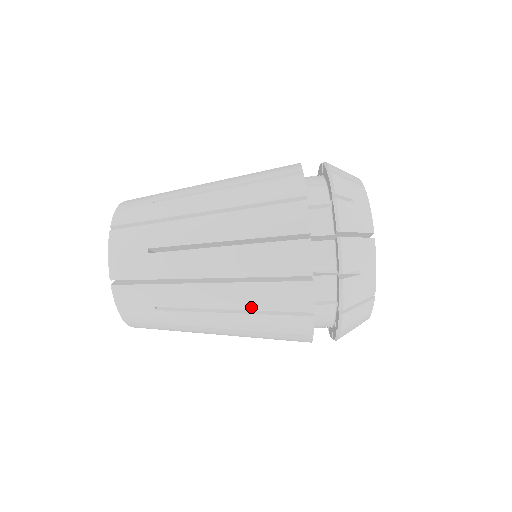
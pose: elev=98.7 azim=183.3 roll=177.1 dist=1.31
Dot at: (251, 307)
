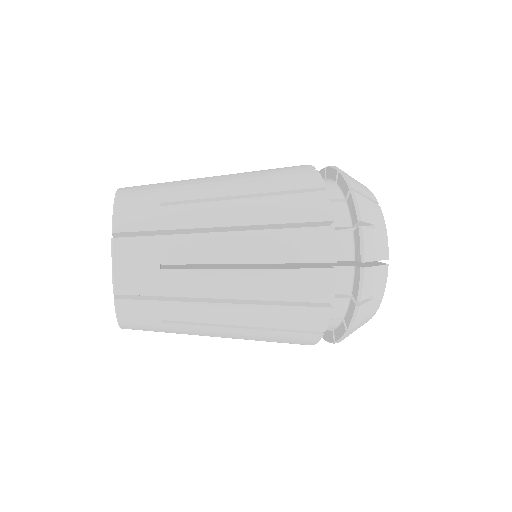
Dot at: (270, 259)
